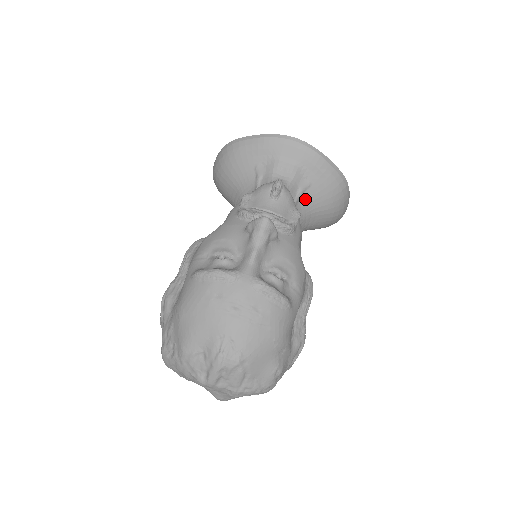
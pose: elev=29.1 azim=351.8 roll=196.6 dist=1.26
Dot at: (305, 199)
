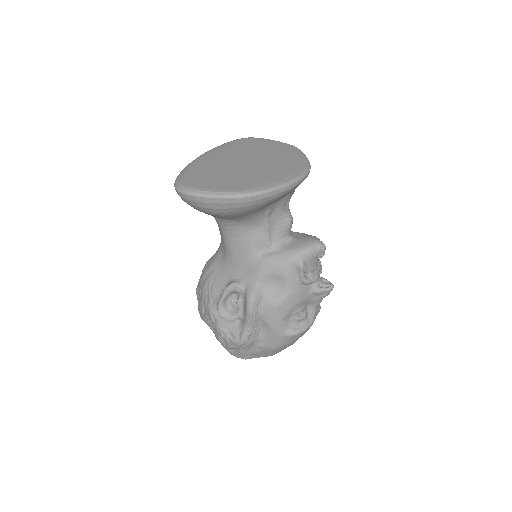
Dot at: occluded
